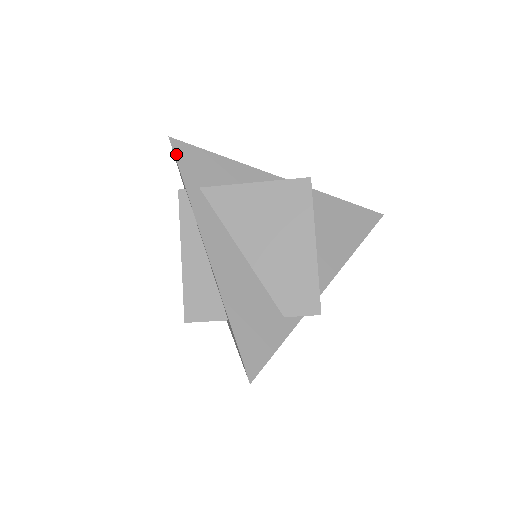
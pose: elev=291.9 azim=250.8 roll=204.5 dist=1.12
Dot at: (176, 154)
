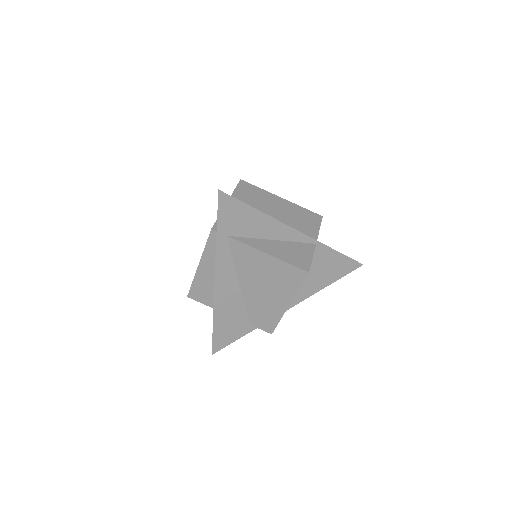
Dot at: (219, 206)
